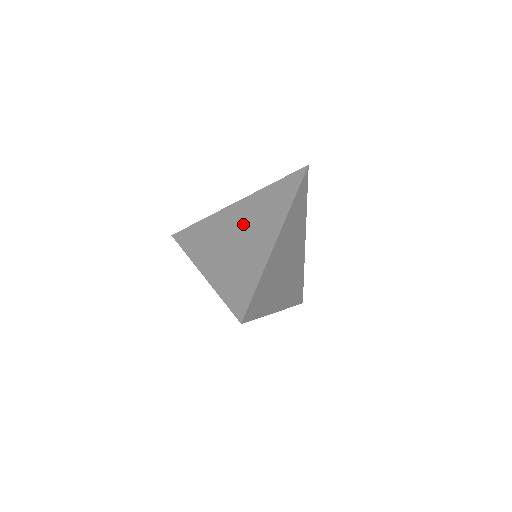
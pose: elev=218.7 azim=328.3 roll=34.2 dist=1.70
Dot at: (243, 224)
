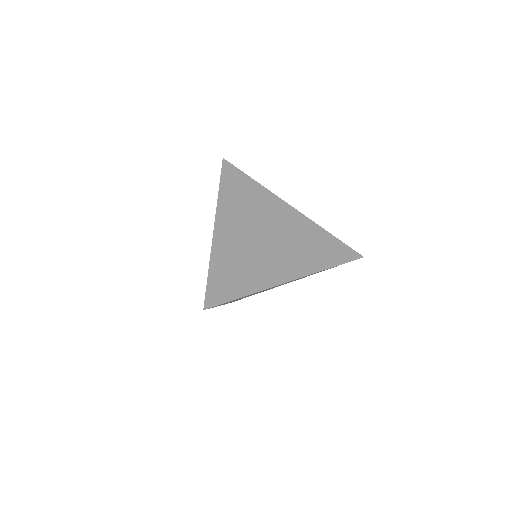
Dot at: (280, 233)
